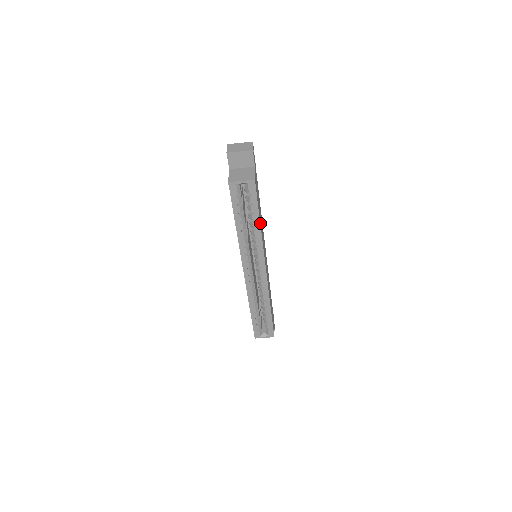
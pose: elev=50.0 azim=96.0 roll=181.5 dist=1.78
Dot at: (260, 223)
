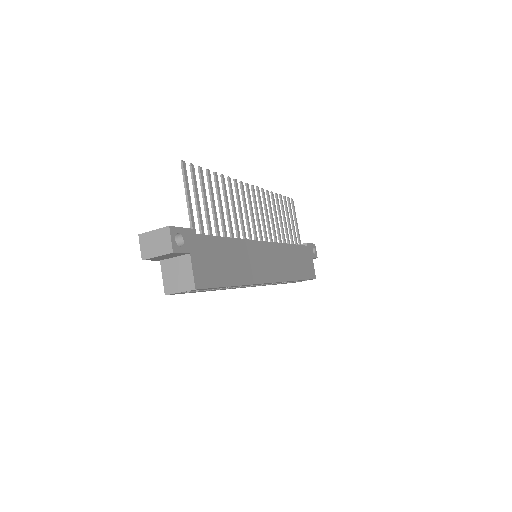
Dot at: (235, 282)
